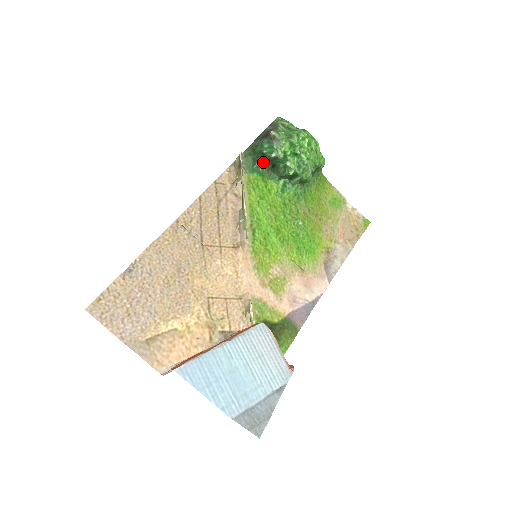
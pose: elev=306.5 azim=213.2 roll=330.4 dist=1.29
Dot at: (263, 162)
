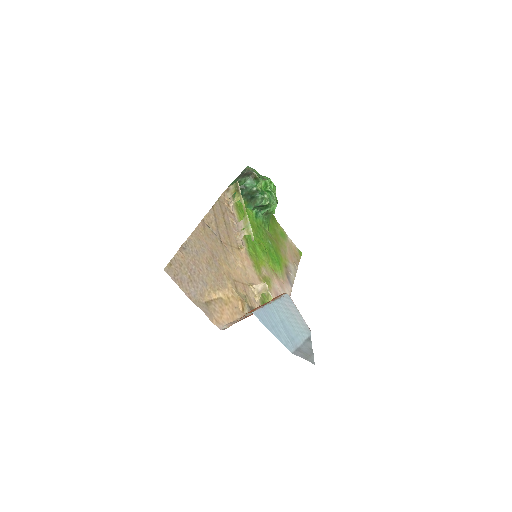
Dot at: (245, 193)
